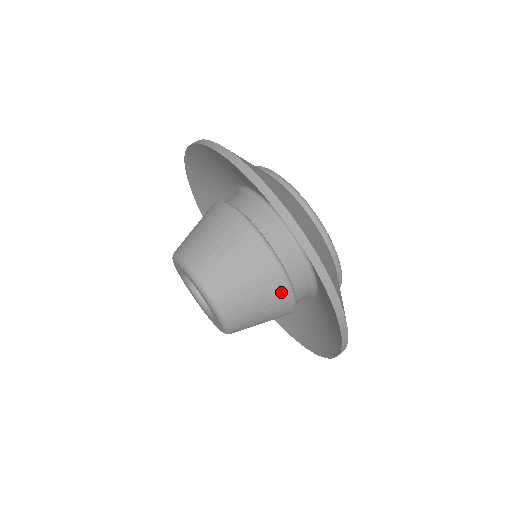
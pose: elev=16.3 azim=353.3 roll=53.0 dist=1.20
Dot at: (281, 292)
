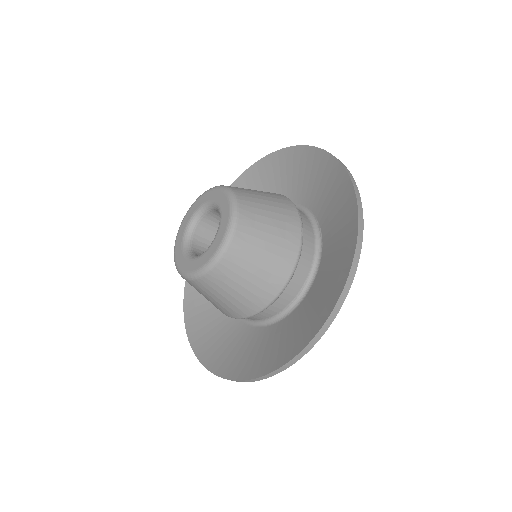
Dot at: (263, 299)
